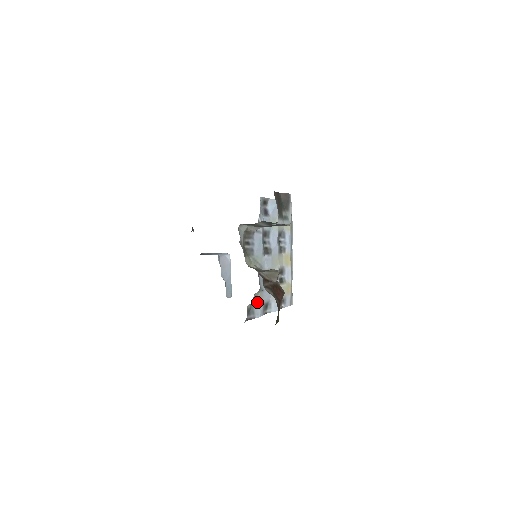
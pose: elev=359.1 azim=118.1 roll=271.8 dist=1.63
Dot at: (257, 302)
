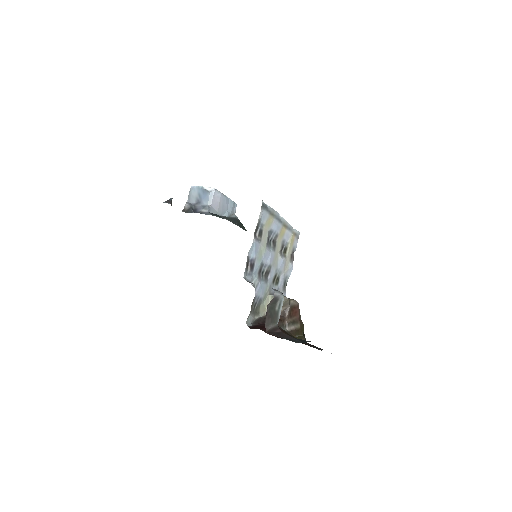
Dot at: occluded
